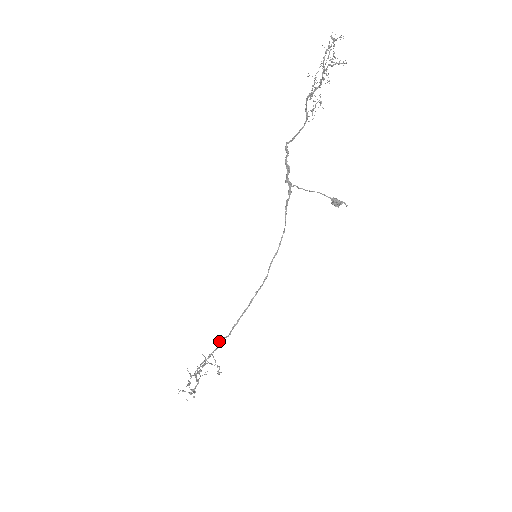
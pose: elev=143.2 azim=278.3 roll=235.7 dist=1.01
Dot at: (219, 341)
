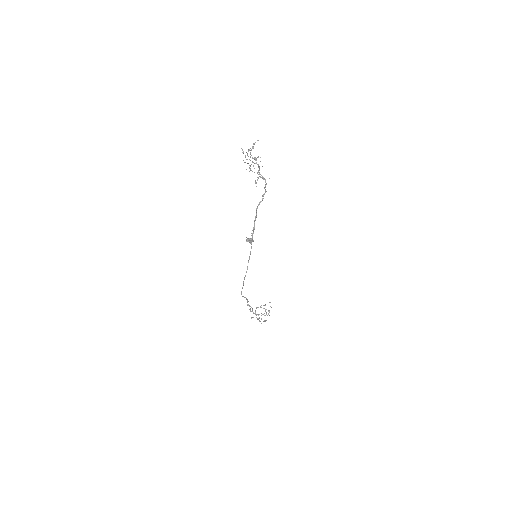
Dot at: (245, 297)
